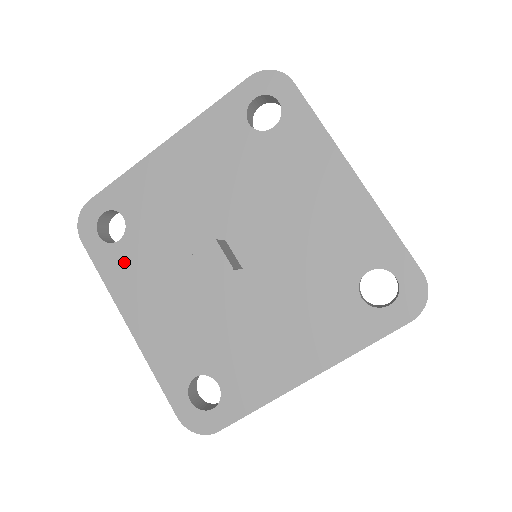
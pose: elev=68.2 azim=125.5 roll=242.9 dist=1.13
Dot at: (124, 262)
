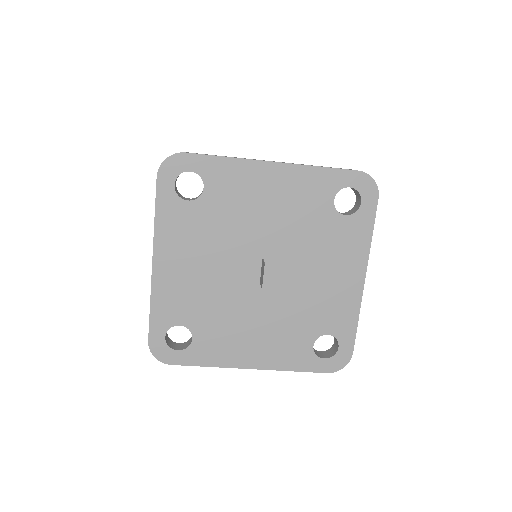
Dot at: (181, 218)
